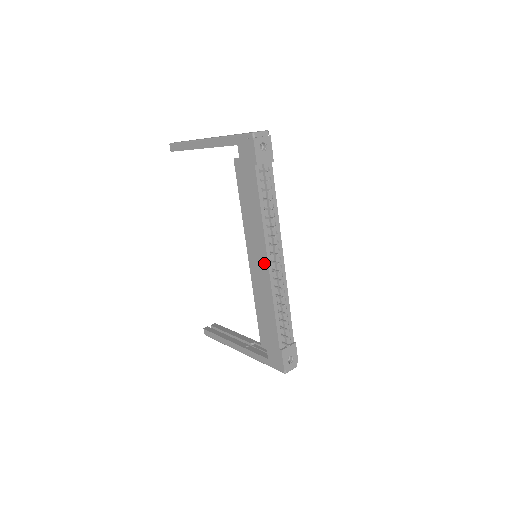
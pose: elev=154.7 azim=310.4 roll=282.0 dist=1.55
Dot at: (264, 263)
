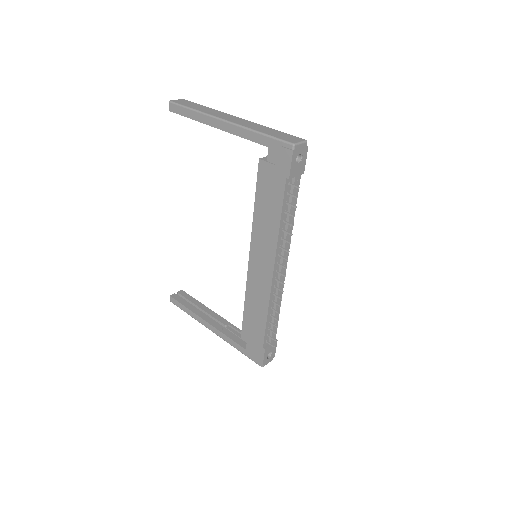
Dot at: (268, 271)
